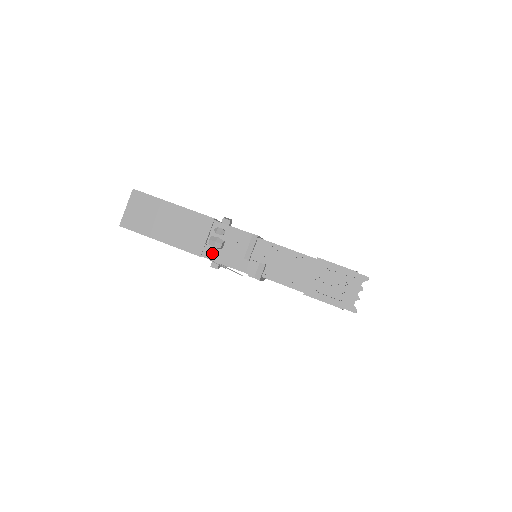
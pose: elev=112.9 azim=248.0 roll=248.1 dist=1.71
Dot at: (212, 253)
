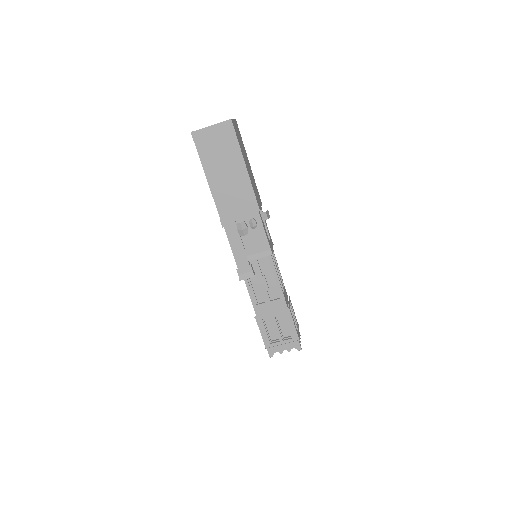
Dot at: (232, 229)
